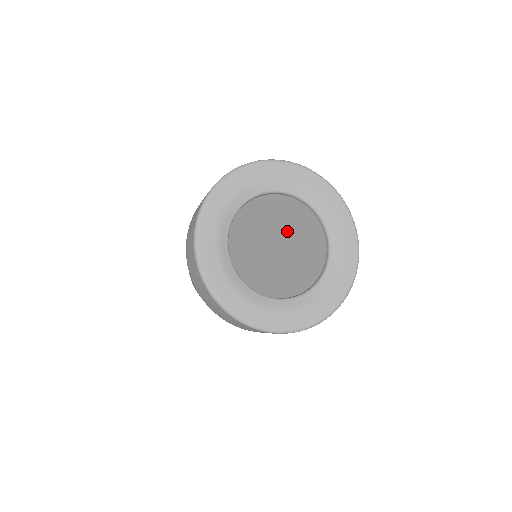
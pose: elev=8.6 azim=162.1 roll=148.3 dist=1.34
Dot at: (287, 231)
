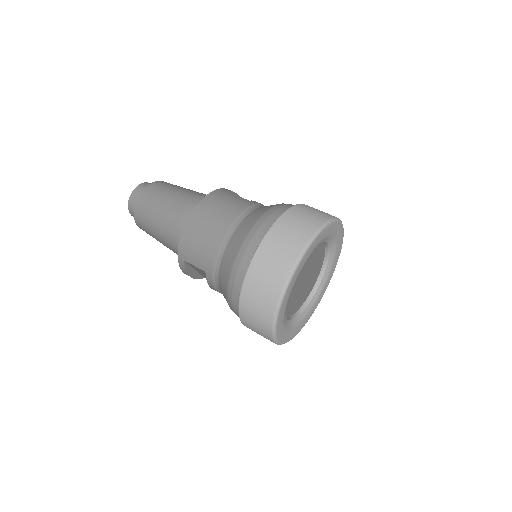
Dot at: (312, 268)
